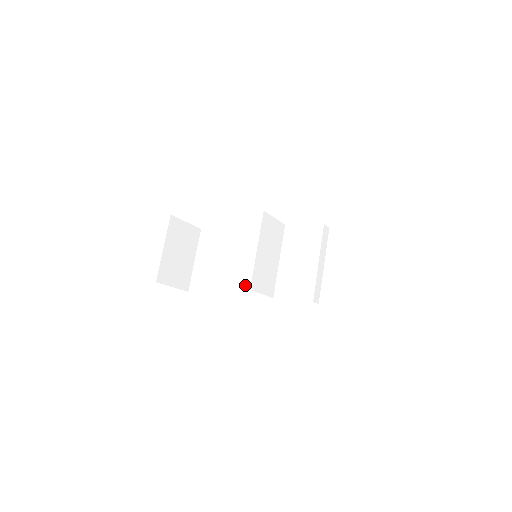
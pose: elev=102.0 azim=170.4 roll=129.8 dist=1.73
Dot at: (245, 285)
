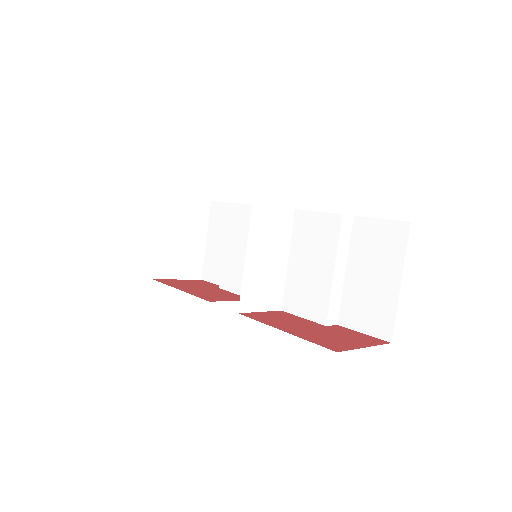
Dot at: occluded
